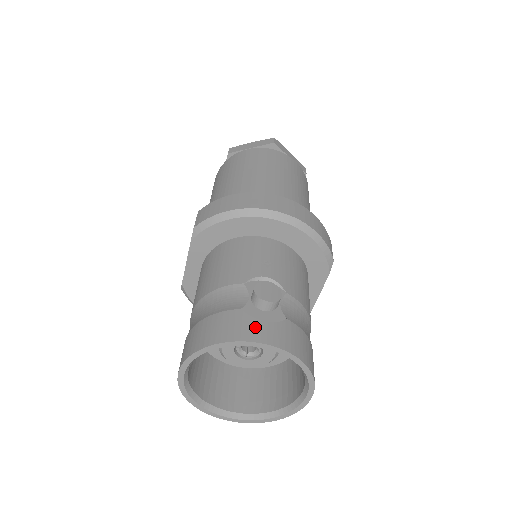
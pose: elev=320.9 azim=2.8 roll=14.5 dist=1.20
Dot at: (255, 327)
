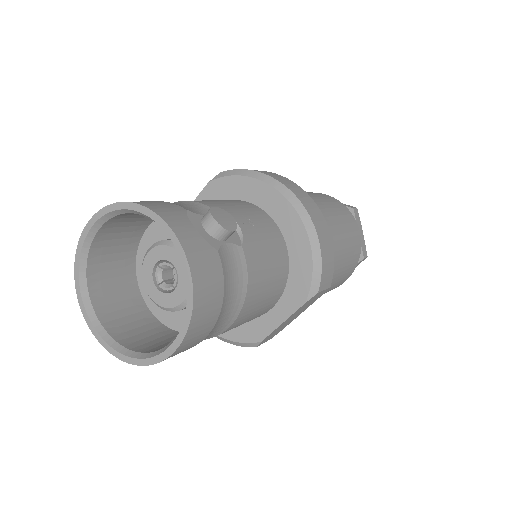
Dot at: (181, 220)
